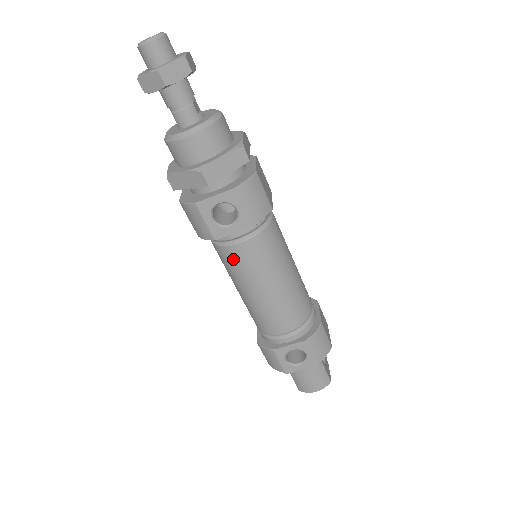
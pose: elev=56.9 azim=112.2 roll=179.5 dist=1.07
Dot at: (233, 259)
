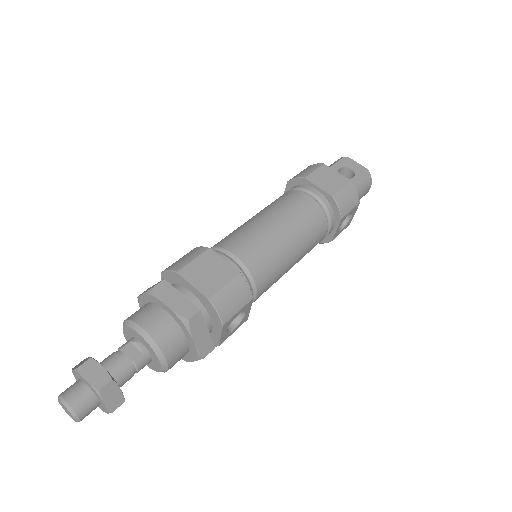
Dot at: occluded
